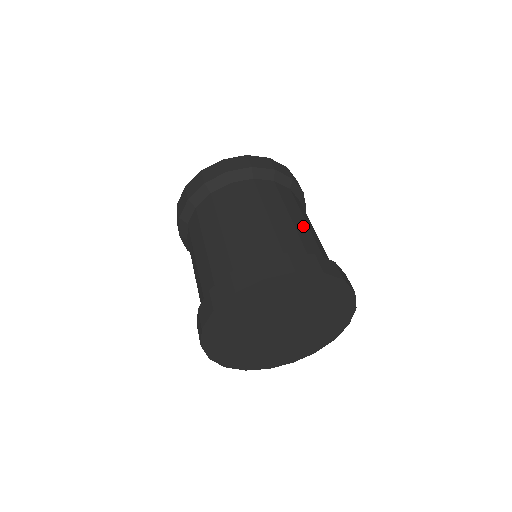
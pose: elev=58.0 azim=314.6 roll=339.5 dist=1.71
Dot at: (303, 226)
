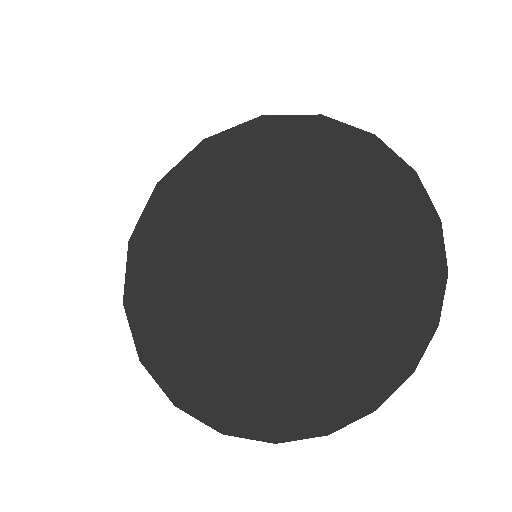
Dot at: occluded
